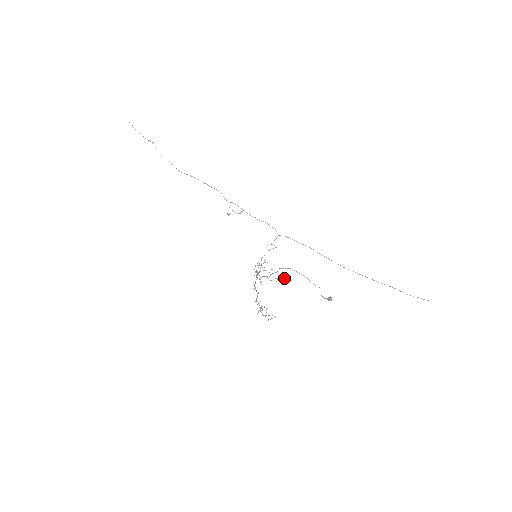
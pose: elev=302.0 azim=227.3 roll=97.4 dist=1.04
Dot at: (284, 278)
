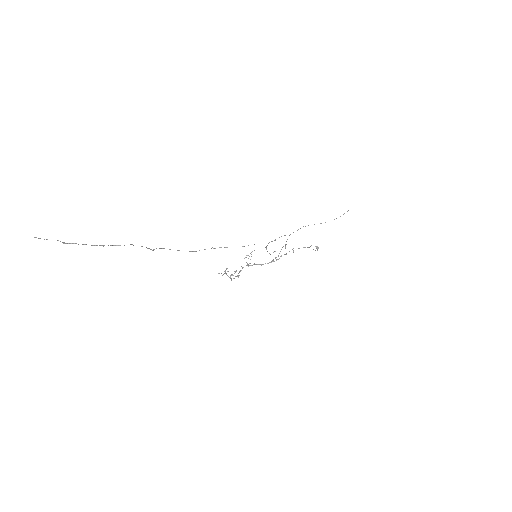
Dot at: occluded
